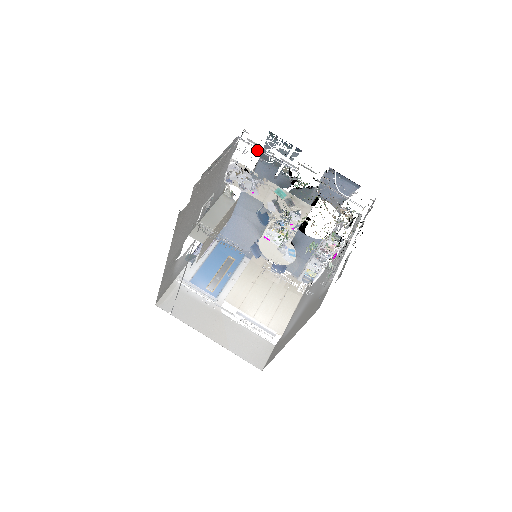
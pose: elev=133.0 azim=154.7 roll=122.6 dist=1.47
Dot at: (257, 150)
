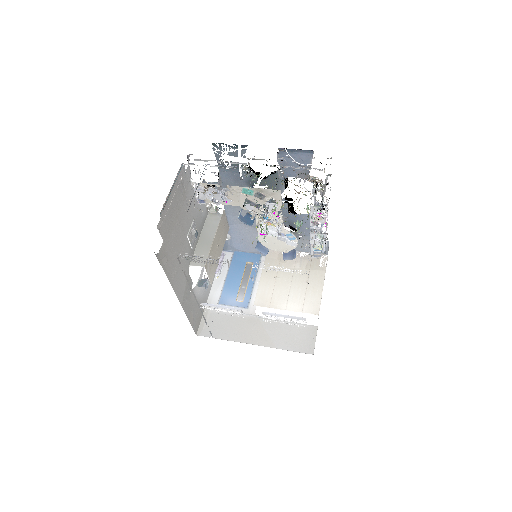
Dot at: occluded
